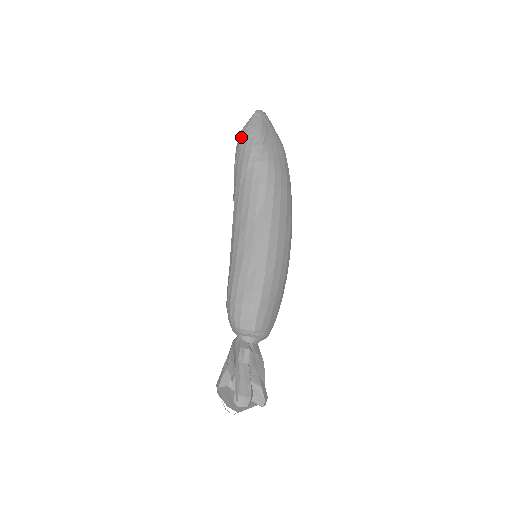
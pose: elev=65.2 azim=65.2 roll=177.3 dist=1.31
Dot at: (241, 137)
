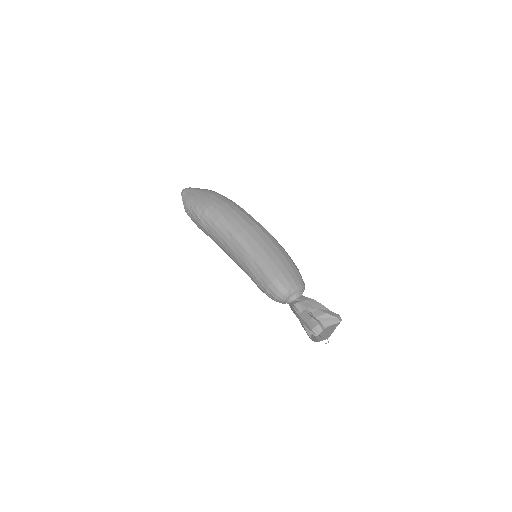
Dot at: (187, 213)
